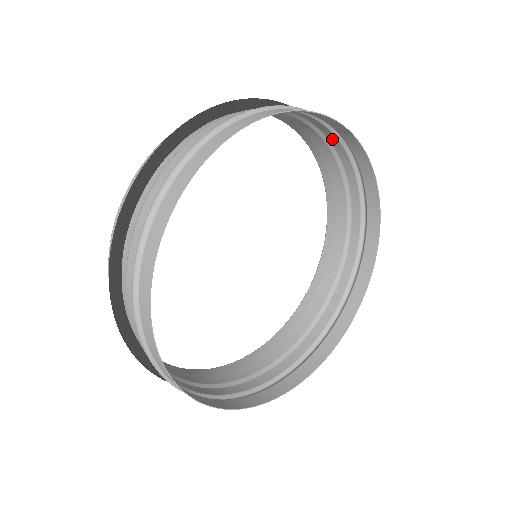
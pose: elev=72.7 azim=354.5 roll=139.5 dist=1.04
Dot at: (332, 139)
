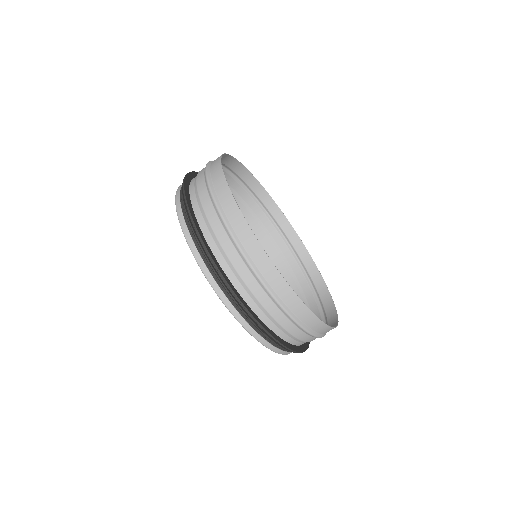
Dot at: (244, 196)
